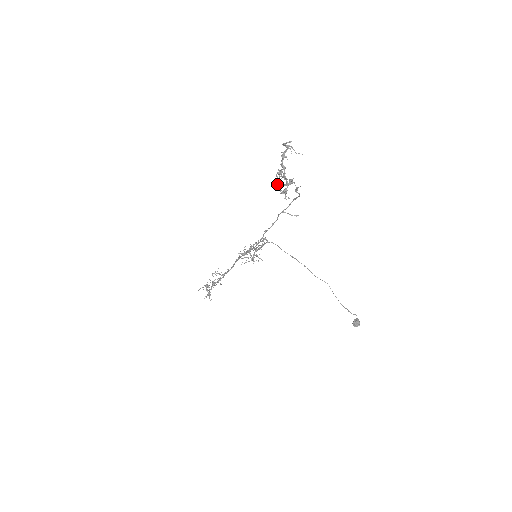
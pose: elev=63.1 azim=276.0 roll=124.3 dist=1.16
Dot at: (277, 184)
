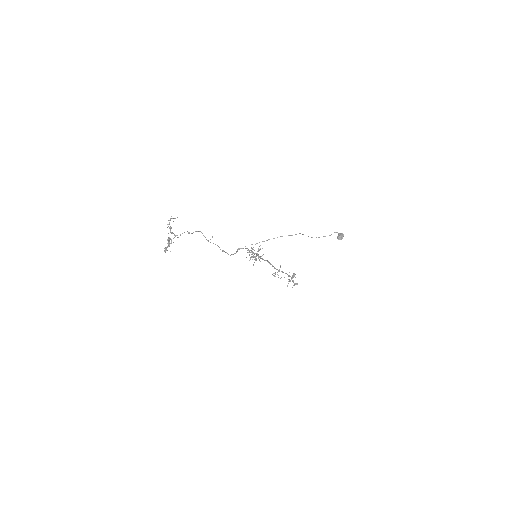
Dot at: occluded
